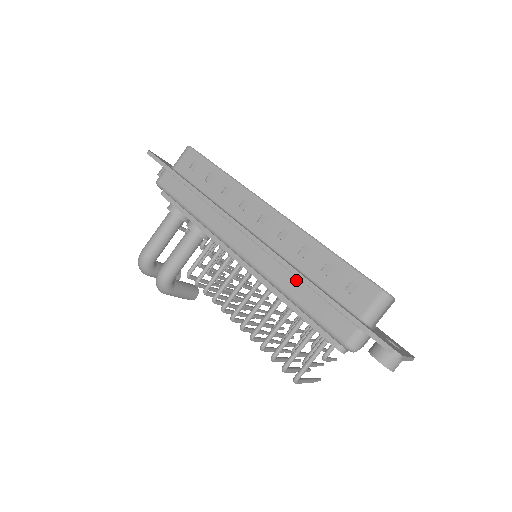
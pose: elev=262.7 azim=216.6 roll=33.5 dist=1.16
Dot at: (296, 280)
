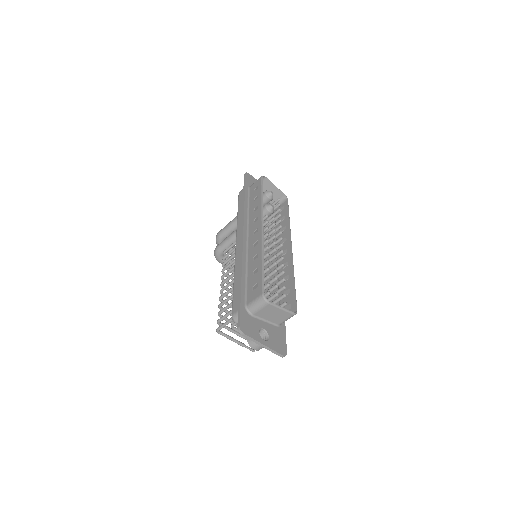
Dot at: occluded
